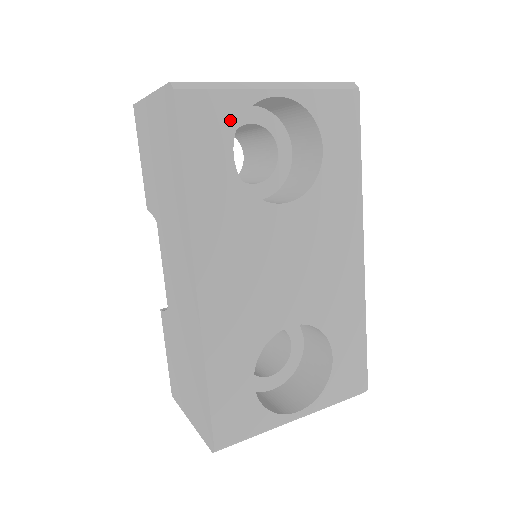
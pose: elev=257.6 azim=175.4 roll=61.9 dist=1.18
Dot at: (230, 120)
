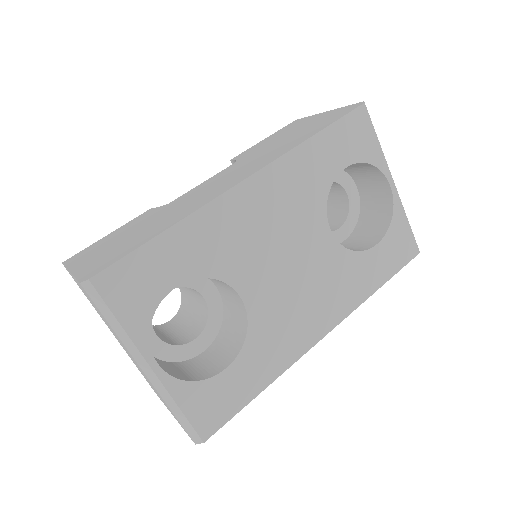
Dot at: (364, 155)
